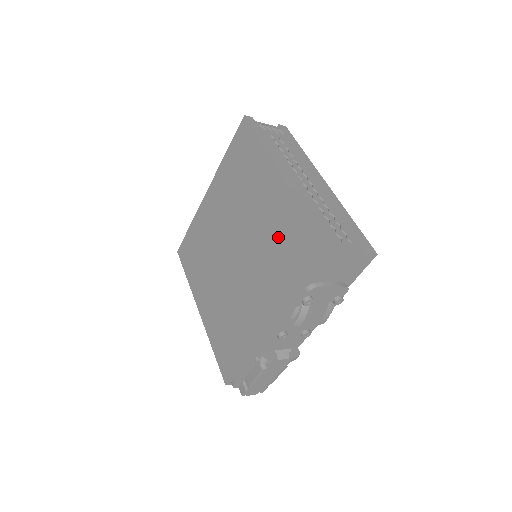
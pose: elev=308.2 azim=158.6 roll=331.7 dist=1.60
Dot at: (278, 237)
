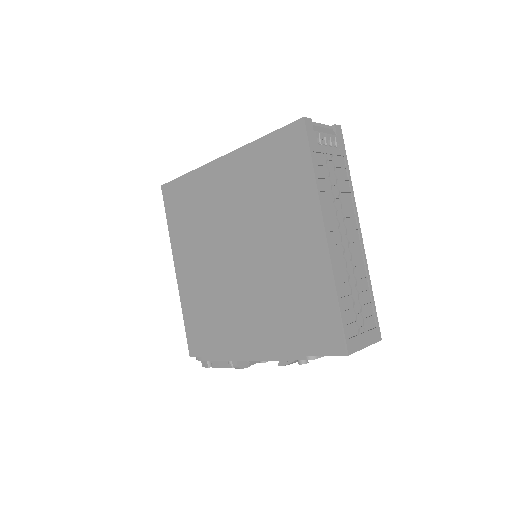
Dot at: (296, 291)
